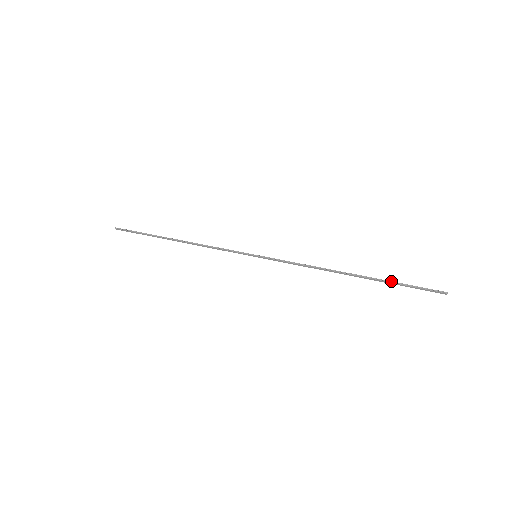
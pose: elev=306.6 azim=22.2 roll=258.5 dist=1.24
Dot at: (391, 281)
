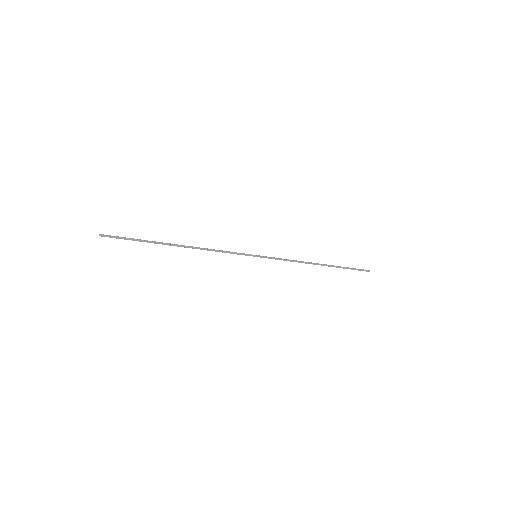
Dot at: occluded
